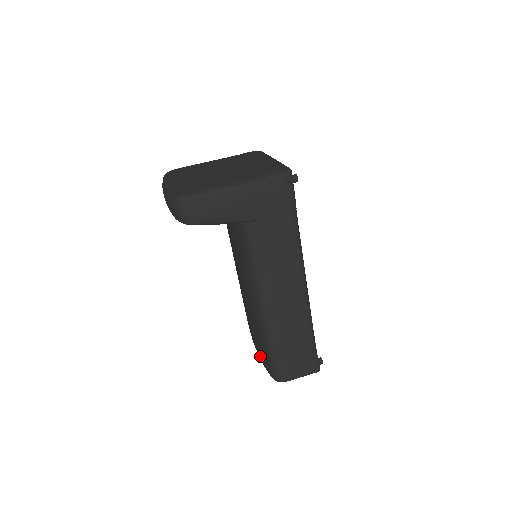
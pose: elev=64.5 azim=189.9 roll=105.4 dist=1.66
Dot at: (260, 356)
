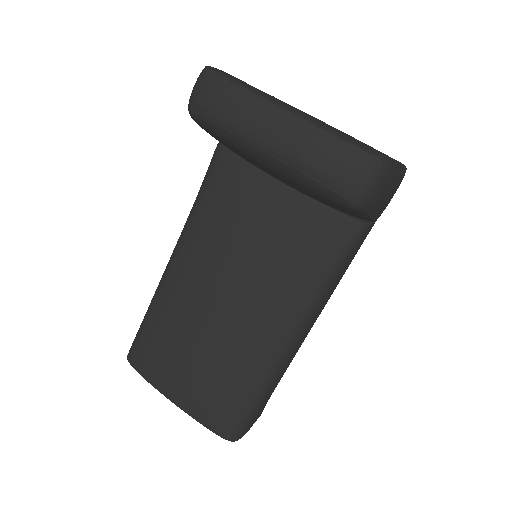
Dot at: (194, 404)
